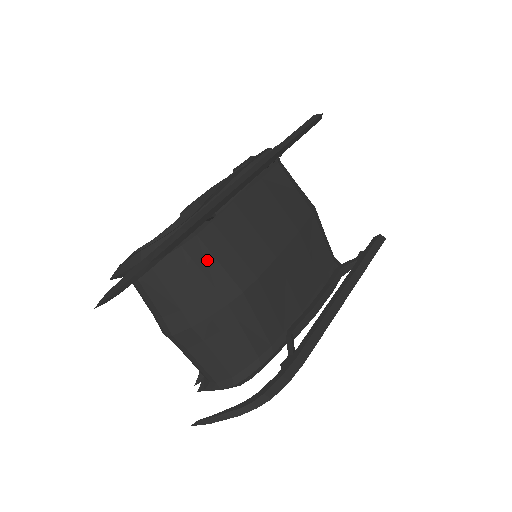
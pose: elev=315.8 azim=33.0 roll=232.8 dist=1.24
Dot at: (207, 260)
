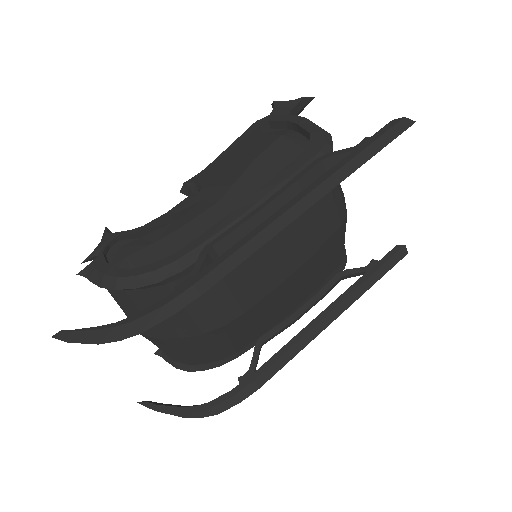
Dot at: occluded
